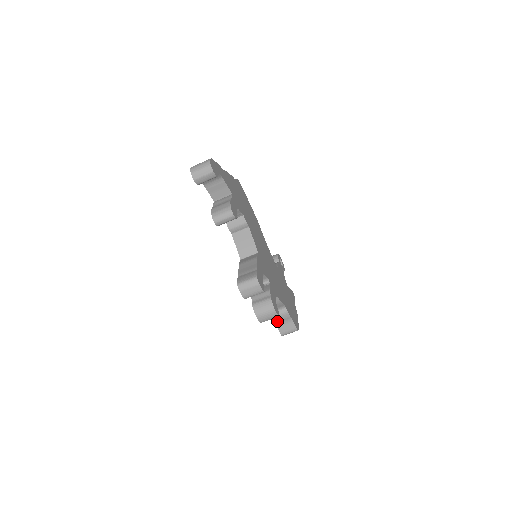
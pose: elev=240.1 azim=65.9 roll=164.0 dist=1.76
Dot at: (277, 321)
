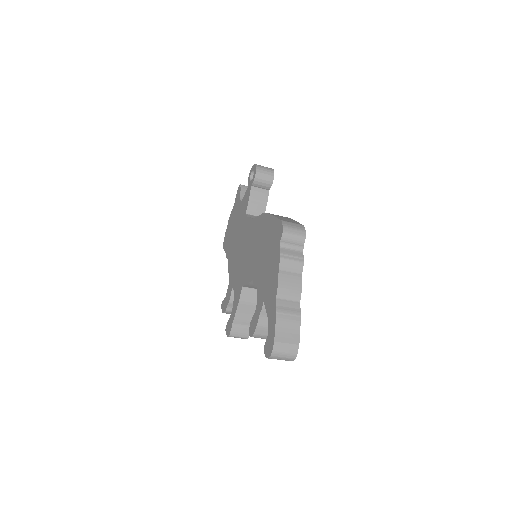
Dot at: occluded
